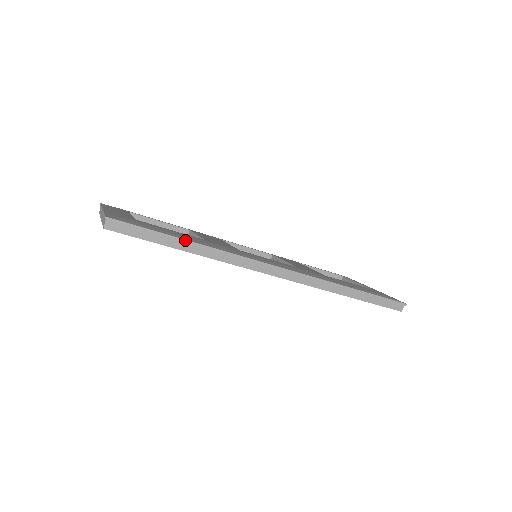
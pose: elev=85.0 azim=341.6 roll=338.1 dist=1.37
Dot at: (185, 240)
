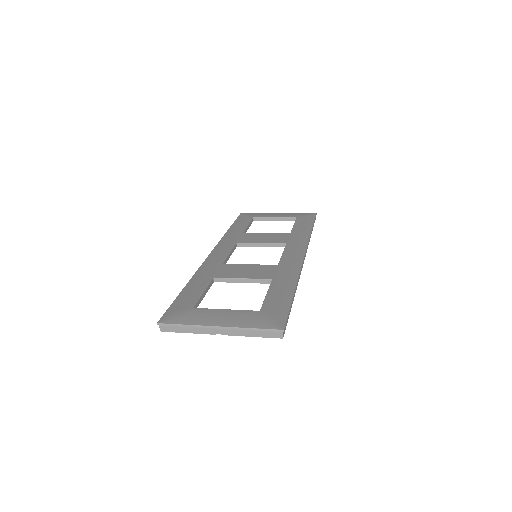
Dot at: (294, 293)
